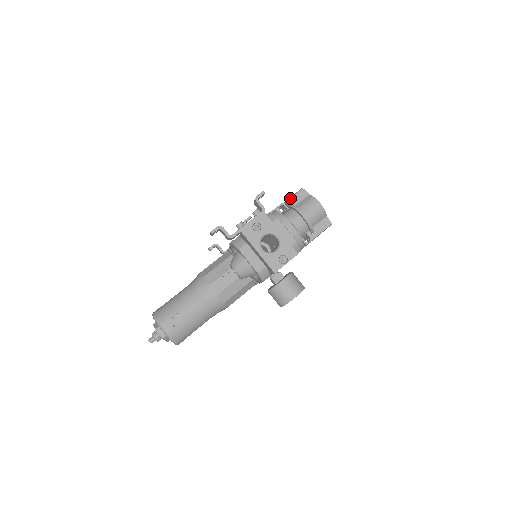
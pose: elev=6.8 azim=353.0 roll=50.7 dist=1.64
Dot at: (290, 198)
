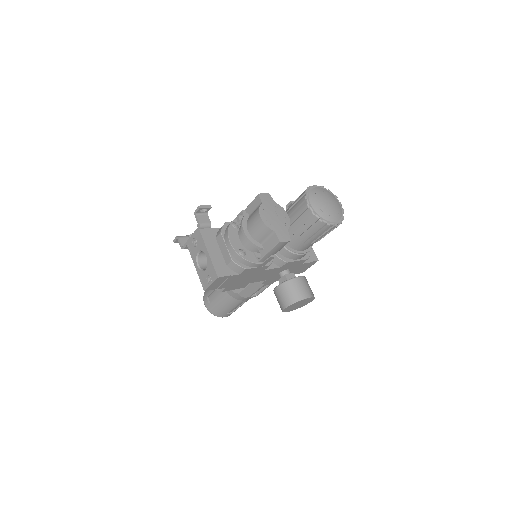
Dot at: (248, 205)
